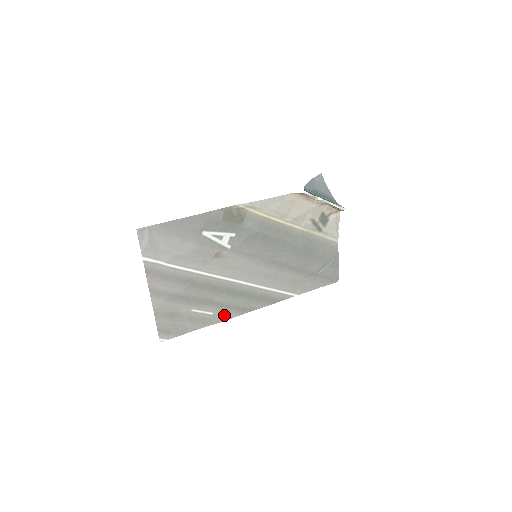
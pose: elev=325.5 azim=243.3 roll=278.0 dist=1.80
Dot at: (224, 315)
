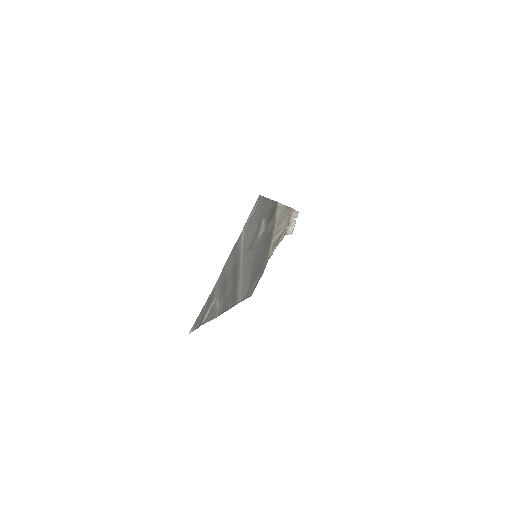
Dot at: (219, 311)
